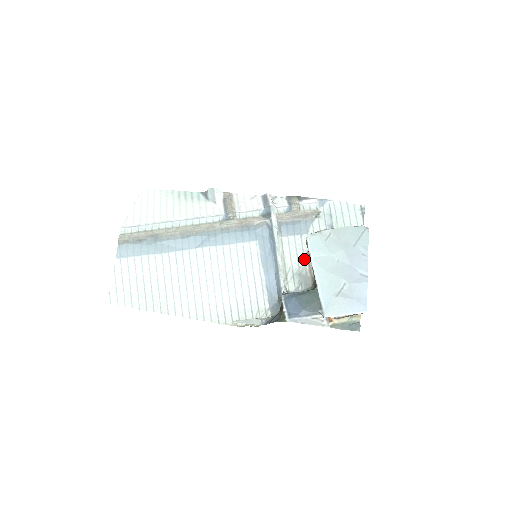
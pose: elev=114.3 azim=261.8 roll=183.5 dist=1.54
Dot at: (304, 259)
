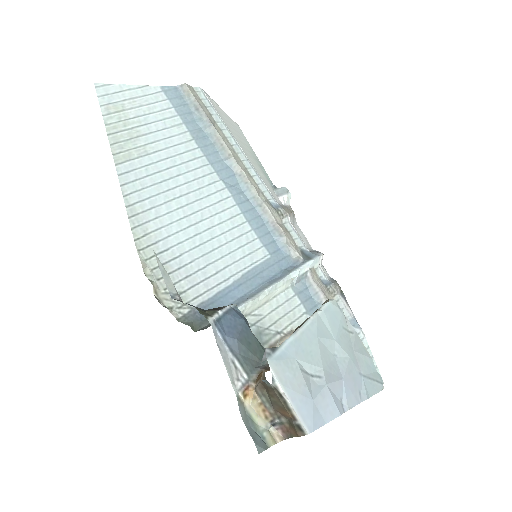
Dot at: (282, 330)
